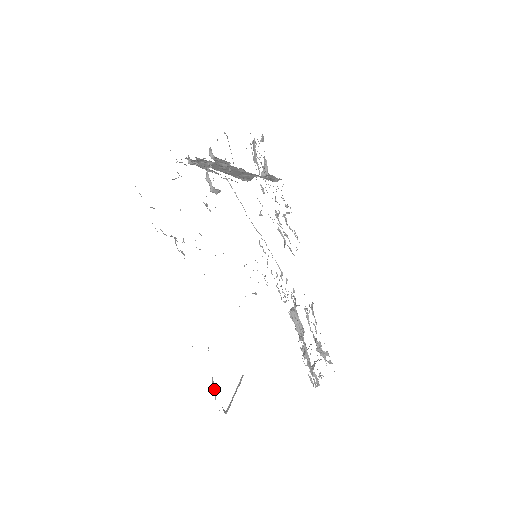
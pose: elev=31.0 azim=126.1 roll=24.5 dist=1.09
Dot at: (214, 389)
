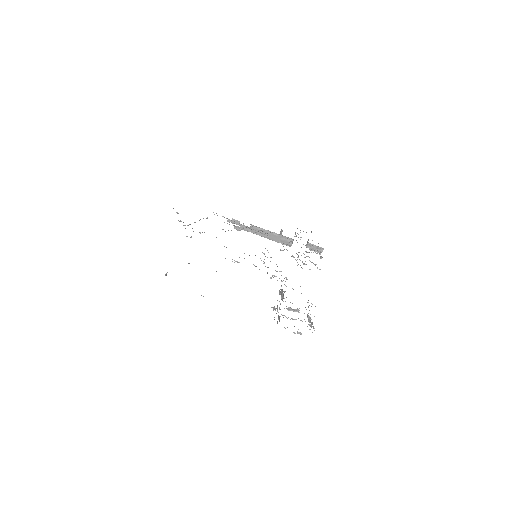
Dot at: occluded
